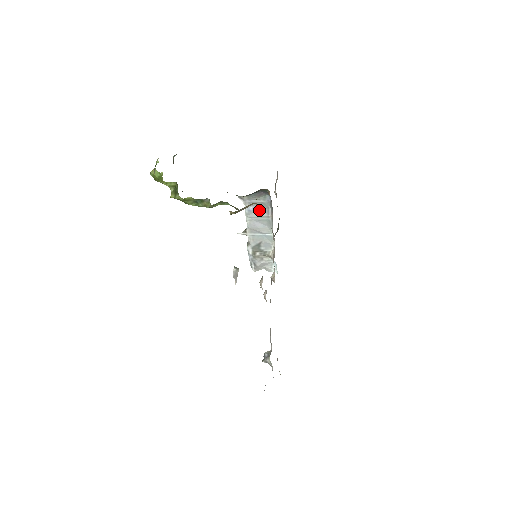
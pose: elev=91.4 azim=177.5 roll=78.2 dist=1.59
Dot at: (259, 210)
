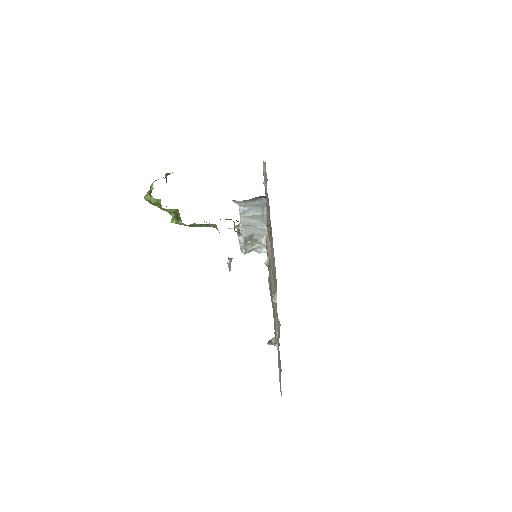
Dot at: (254, 210)
